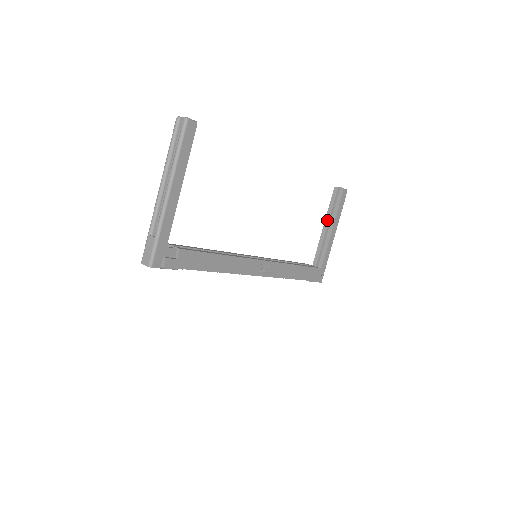
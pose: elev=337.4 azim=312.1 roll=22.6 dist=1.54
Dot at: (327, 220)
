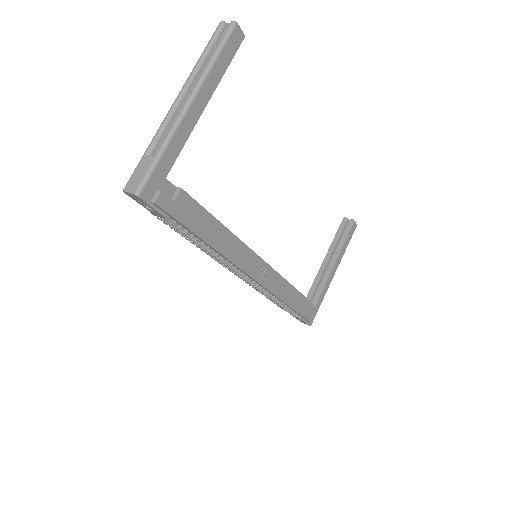
Dot at: (330, 253)
